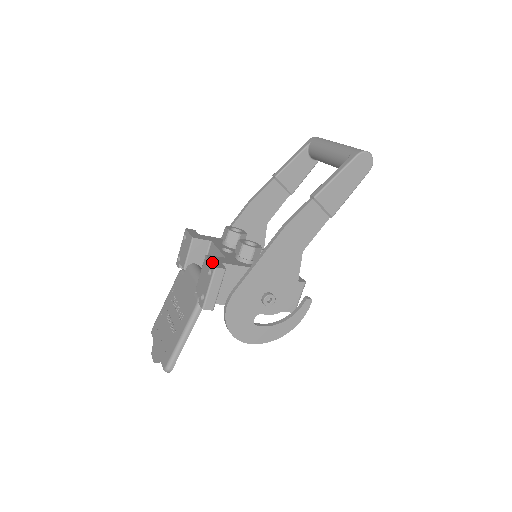
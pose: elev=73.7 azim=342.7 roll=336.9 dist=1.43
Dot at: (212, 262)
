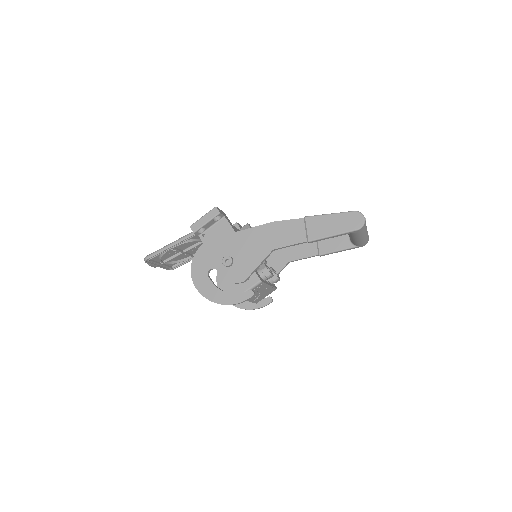
Dot at: occluded
